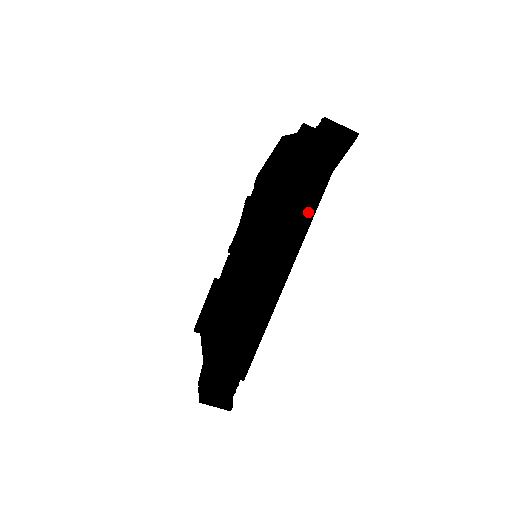
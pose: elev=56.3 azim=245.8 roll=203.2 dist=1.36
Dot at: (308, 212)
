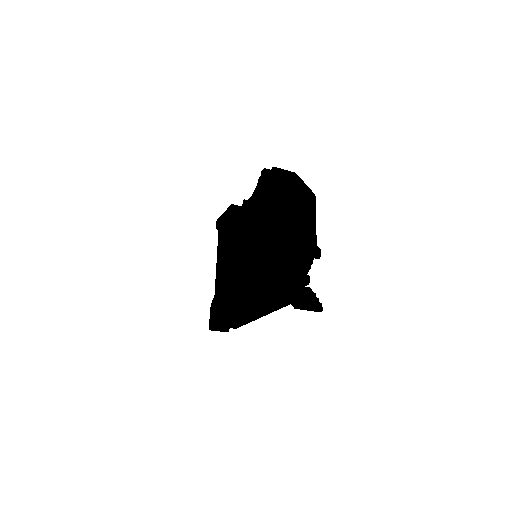
Dot at: (284, 304)
